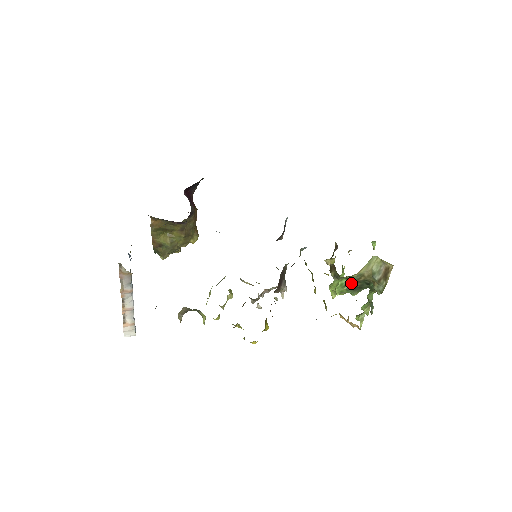
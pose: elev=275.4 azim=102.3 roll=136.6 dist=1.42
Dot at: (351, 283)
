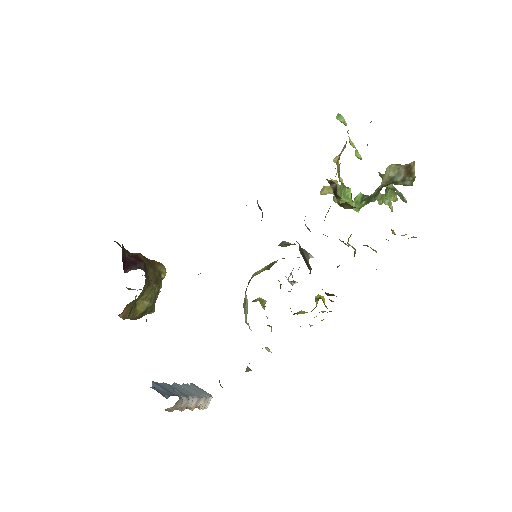
Dot at: (371, 199)
